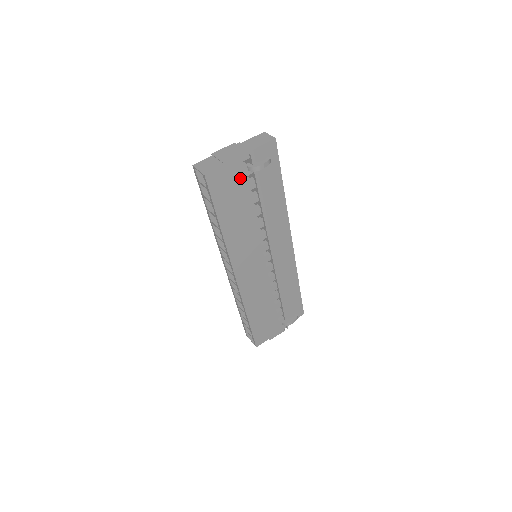
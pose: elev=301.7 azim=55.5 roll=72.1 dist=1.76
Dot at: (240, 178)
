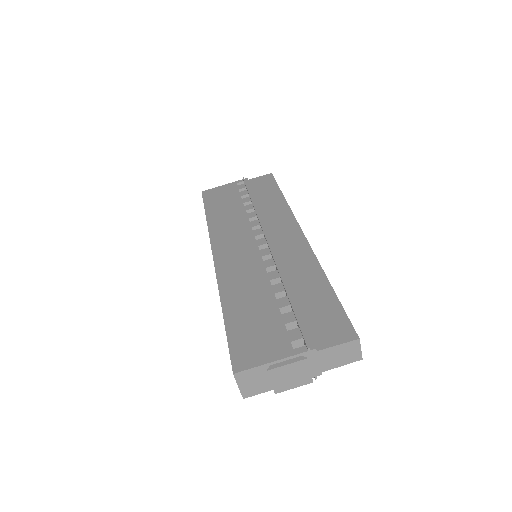
Dot at: occluded
